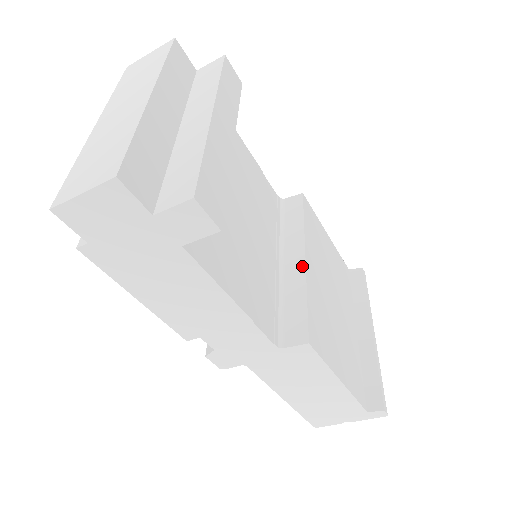
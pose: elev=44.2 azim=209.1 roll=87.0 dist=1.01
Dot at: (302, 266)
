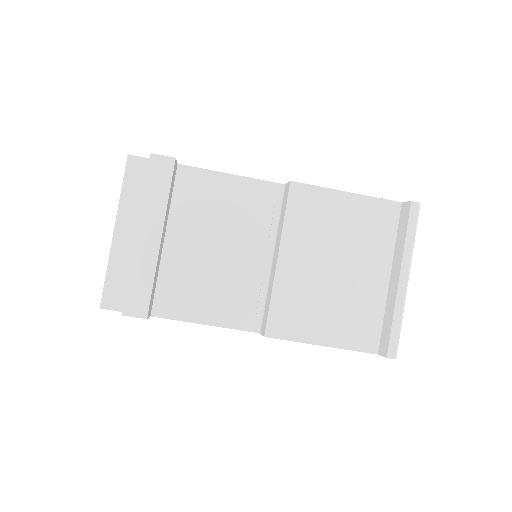
Dot at: (275, 267)
